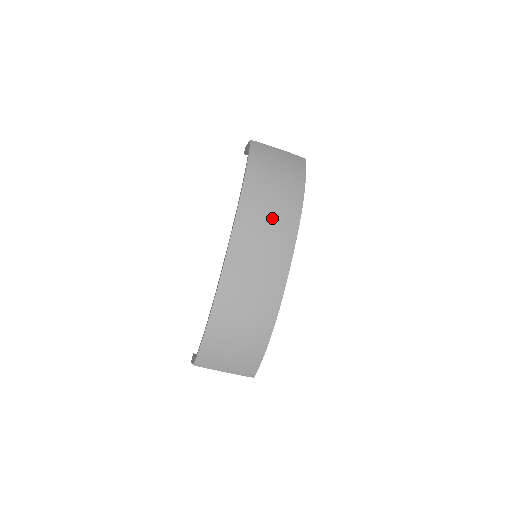
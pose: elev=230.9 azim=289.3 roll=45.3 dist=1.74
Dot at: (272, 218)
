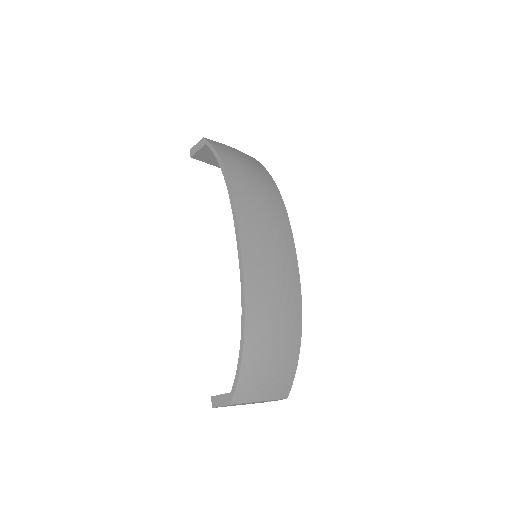
Dot at: (266, 209)
